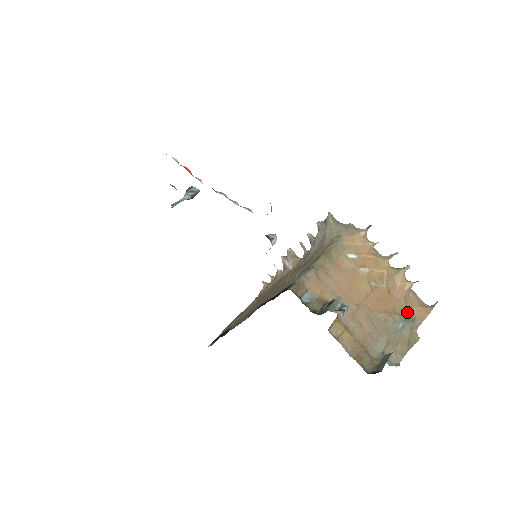
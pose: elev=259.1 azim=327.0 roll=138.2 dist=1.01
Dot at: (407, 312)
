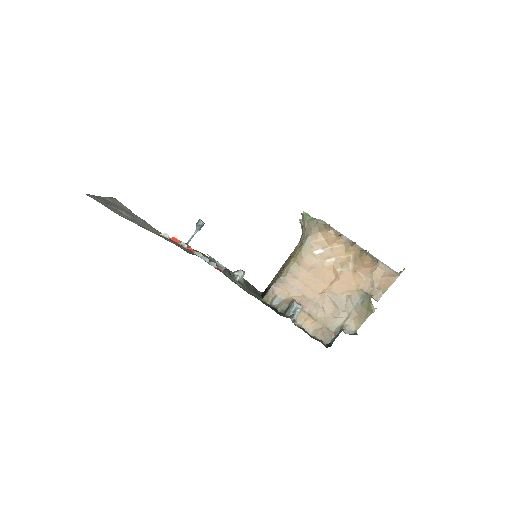
Dot at: (372, 285)
